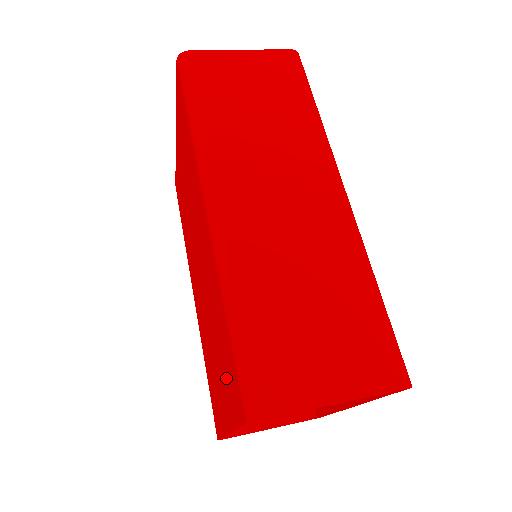
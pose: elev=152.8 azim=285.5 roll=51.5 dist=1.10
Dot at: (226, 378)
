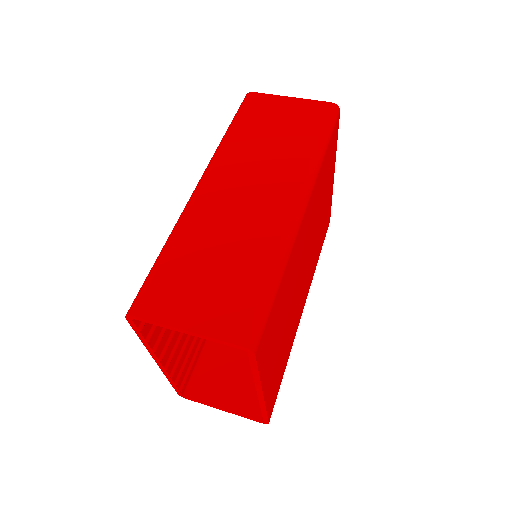
Dot at: occluded
